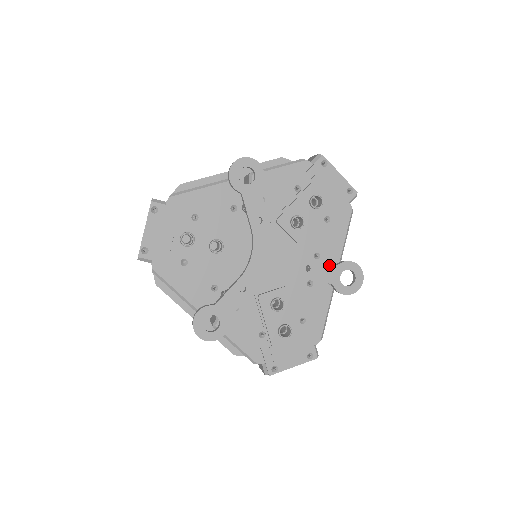
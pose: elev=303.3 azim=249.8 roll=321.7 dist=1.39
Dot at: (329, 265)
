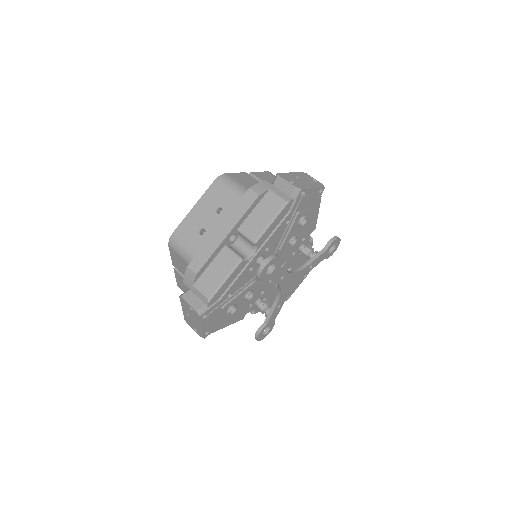
Dot at: (322, 254)
